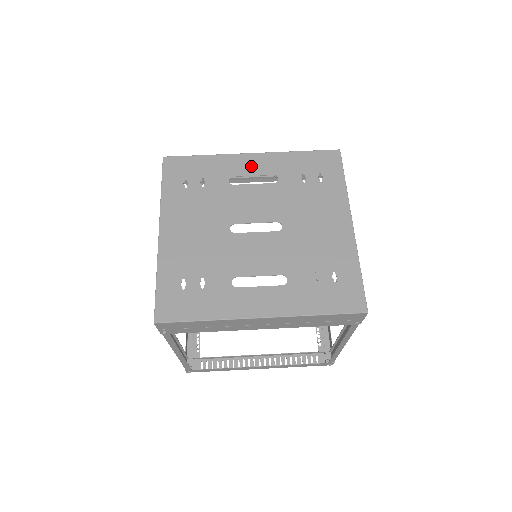
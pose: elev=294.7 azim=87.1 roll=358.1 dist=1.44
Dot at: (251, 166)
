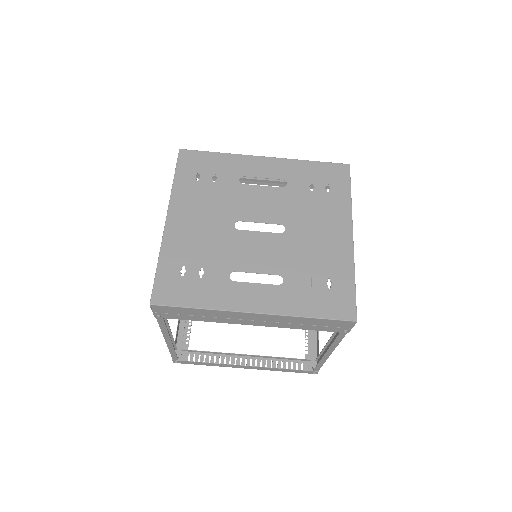
Dot at: (263, 169)
